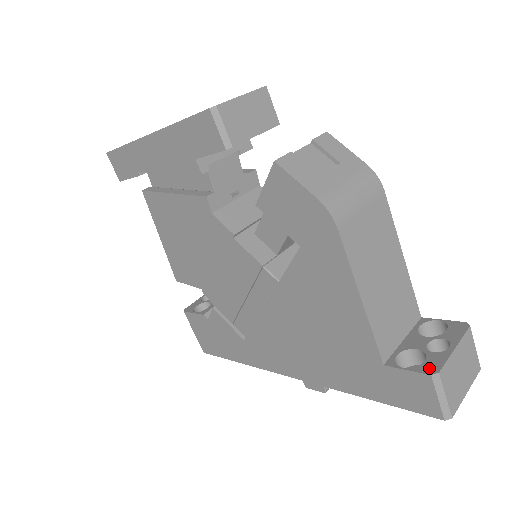
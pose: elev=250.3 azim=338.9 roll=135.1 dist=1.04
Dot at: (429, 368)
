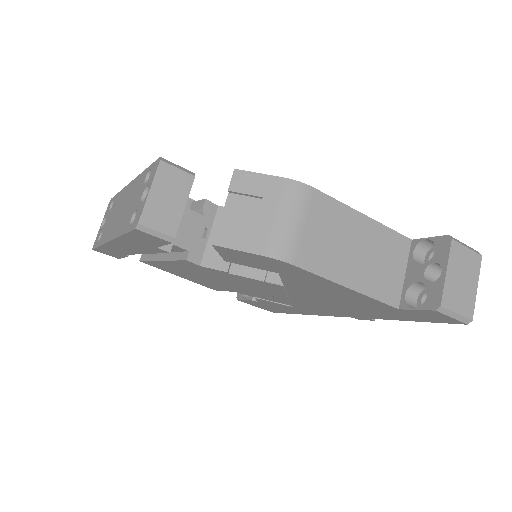
Dot at: (432, 303)
